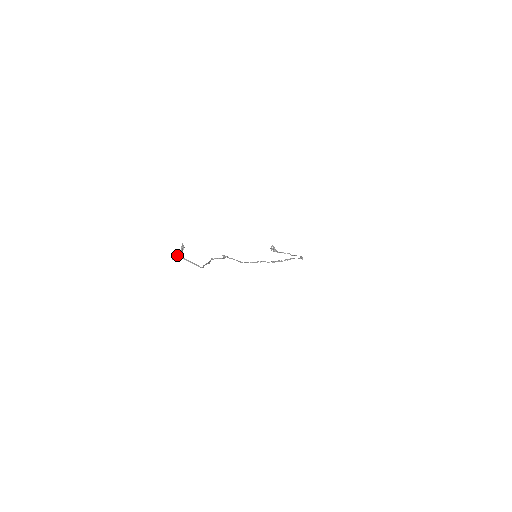
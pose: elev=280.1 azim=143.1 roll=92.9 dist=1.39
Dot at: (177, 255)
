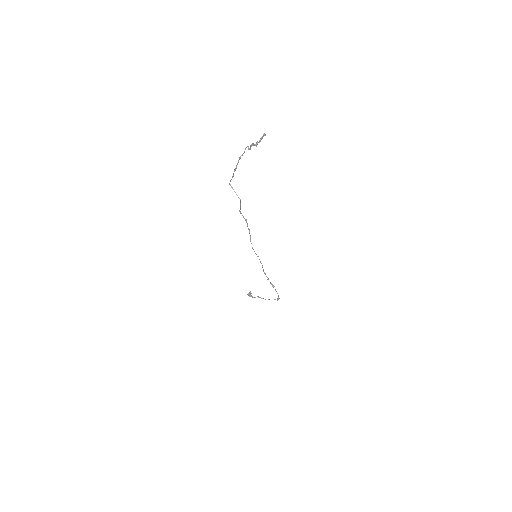
Dot at: occluded
